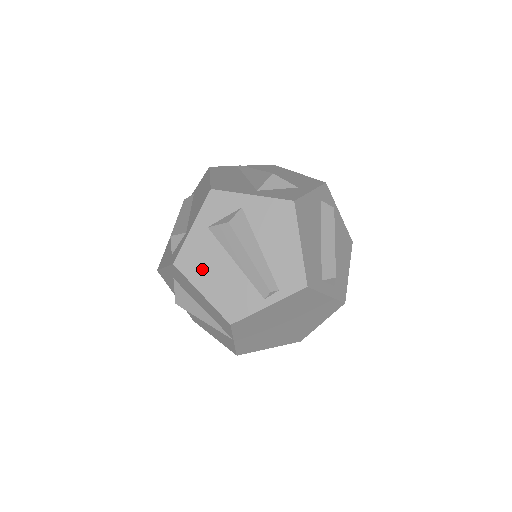
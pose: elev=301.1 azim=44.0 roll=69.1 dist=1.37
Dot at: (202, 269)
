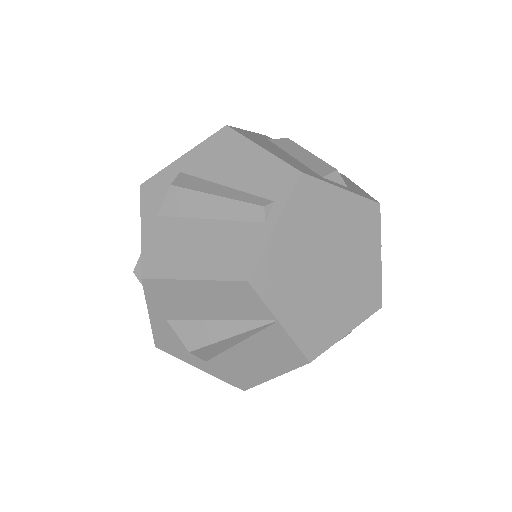
Dot at: (176, 256)
